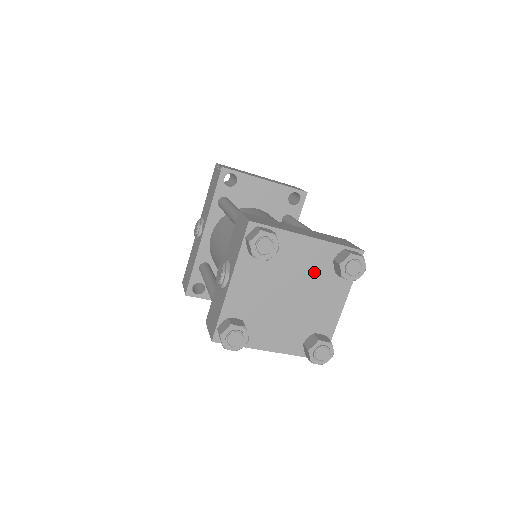
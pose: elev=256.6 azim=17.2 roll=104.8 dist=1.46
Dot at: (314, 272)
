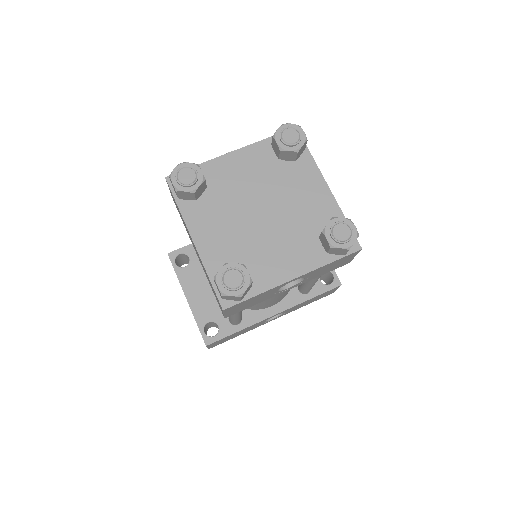
Dot at: (302, 217)
